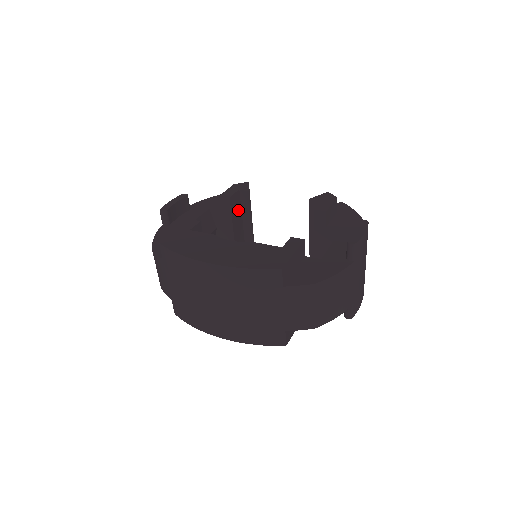
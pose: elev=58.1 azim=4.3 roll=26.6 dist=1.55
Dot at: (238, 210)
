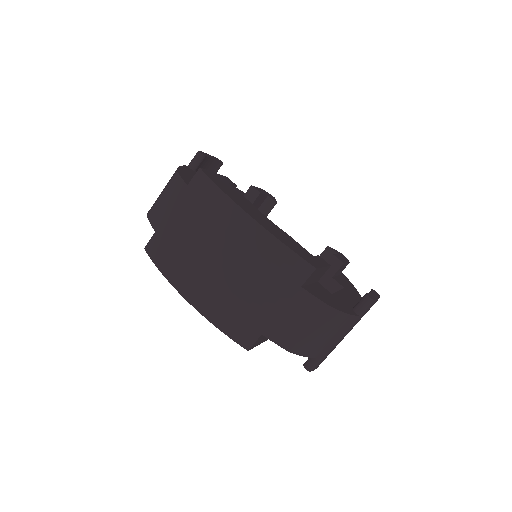
Dot at: occluded
